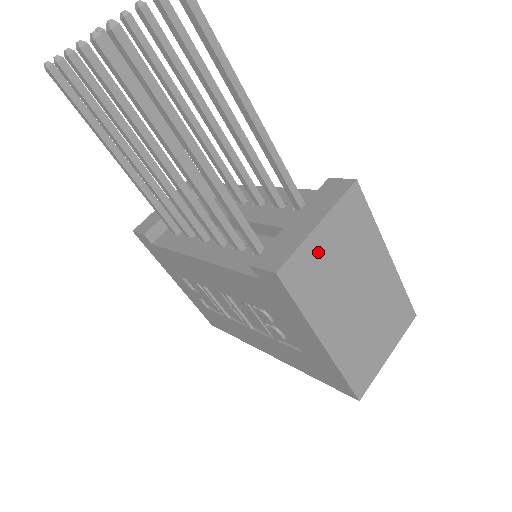
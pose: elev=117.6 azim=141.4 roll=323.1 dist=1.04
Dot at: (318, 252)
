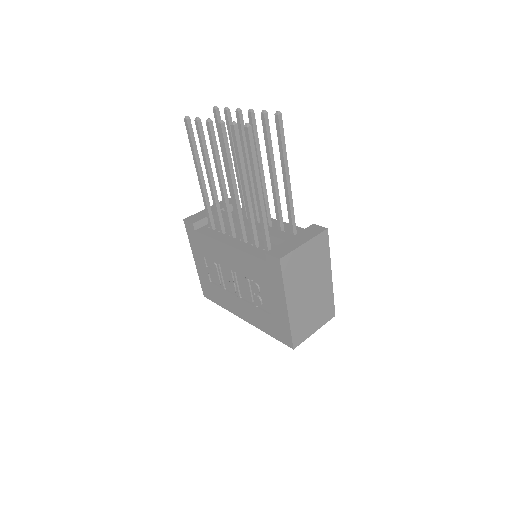
Dot at: (300, 257)
